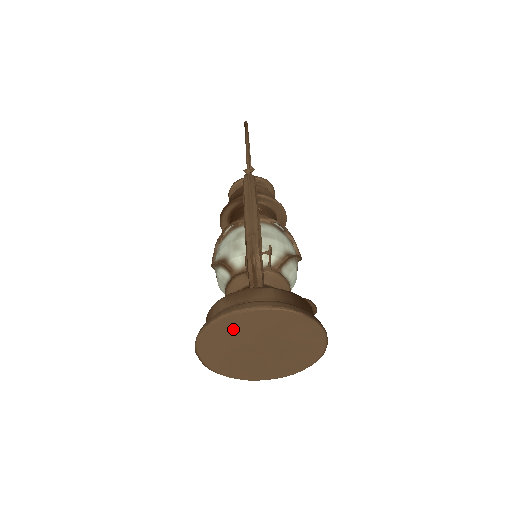
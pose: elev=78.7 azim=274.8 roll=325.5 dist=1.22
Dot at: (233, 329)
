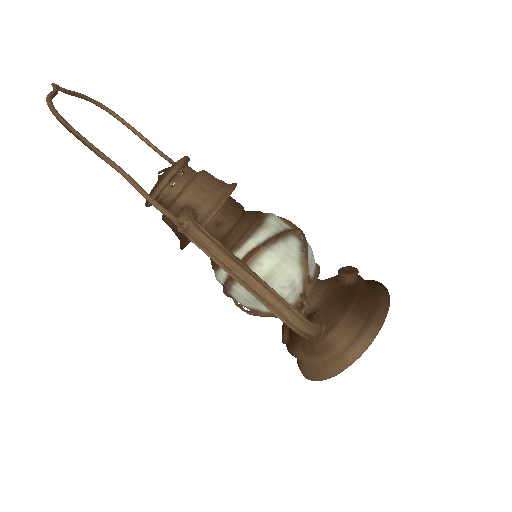
Dot at: occluded
